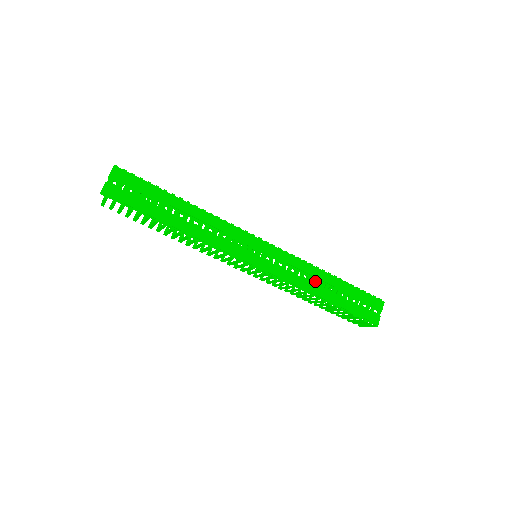
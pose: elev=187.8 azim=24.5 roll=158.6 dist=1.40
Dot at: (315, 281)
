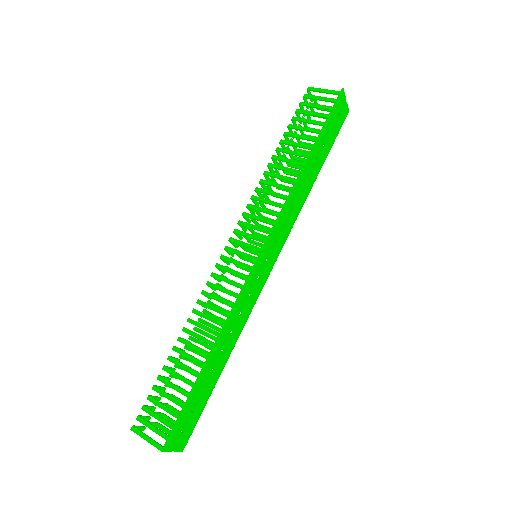
Dot at: (302, 189)
